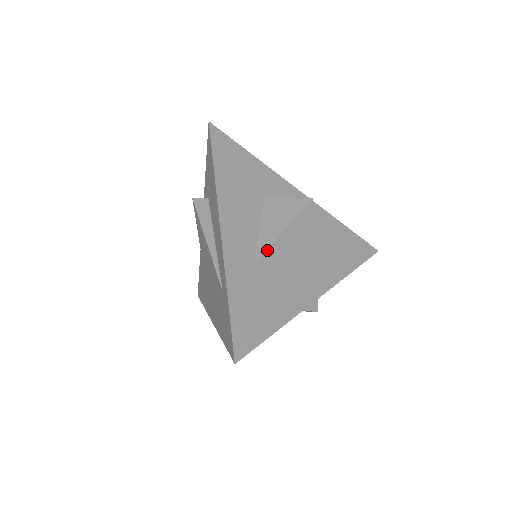
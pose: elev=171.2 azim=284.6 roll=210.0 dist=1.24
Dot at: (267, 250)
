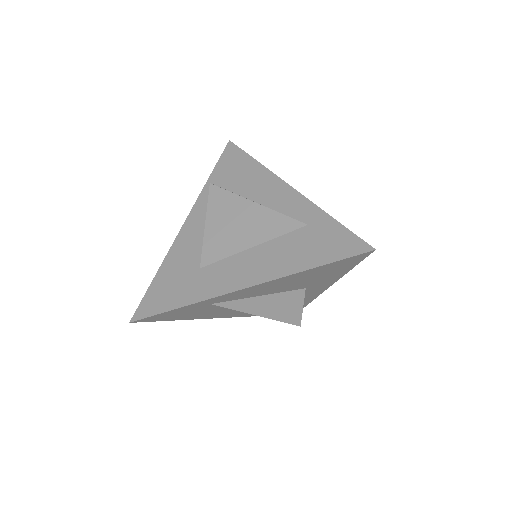
Dot at: occluded
